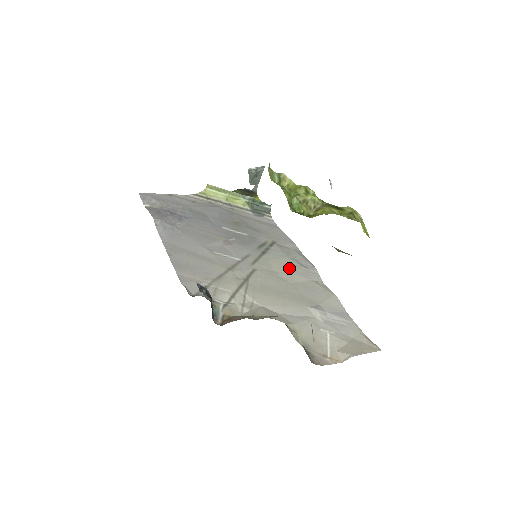
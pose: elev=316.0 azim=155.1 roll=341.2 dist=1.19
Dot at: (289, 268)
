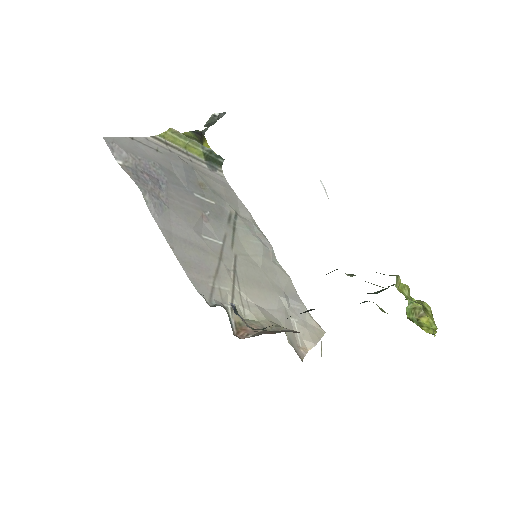
Dot at: (256, 249)
